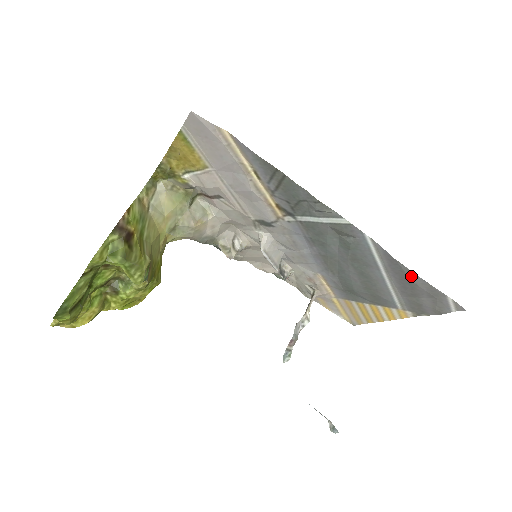
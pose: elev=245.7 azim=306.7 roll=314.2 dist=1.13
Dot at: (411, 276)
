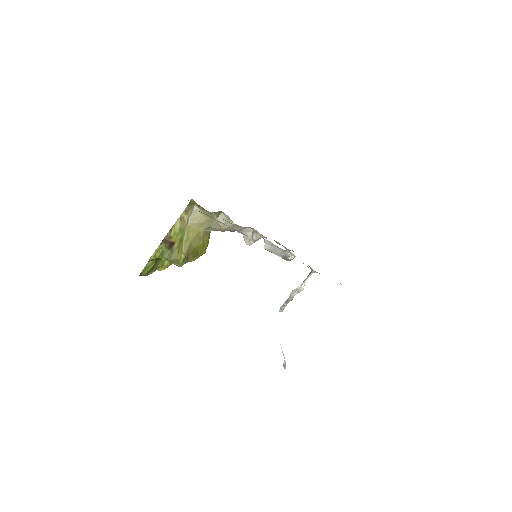
Dot at: occluded
